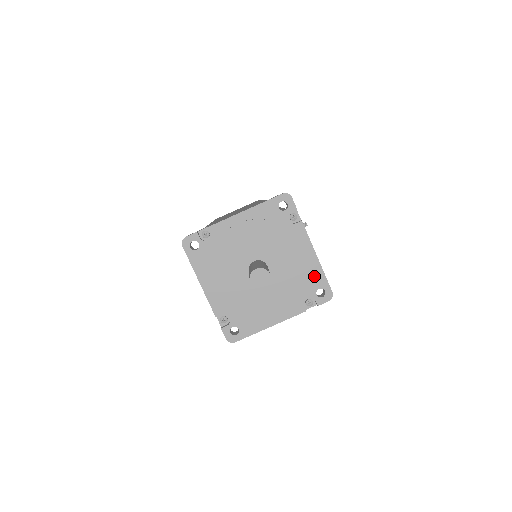
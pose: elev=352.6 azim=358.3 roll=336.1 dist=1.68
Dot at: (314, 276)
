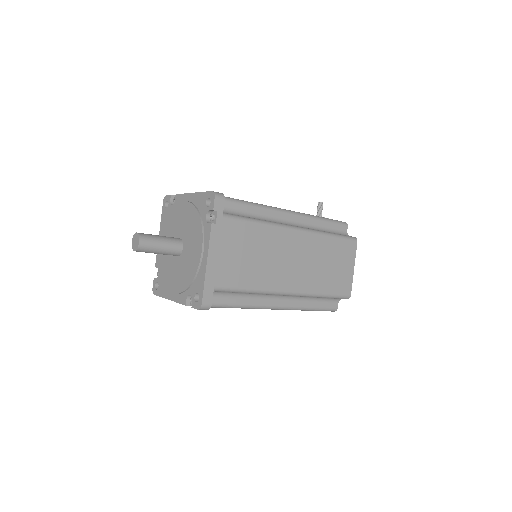
Dot at: (199, 202)
